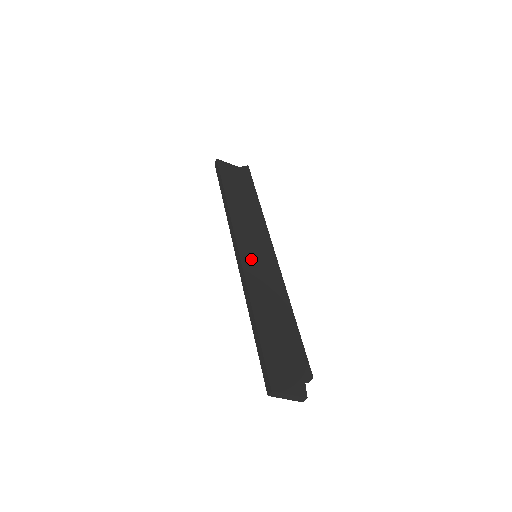
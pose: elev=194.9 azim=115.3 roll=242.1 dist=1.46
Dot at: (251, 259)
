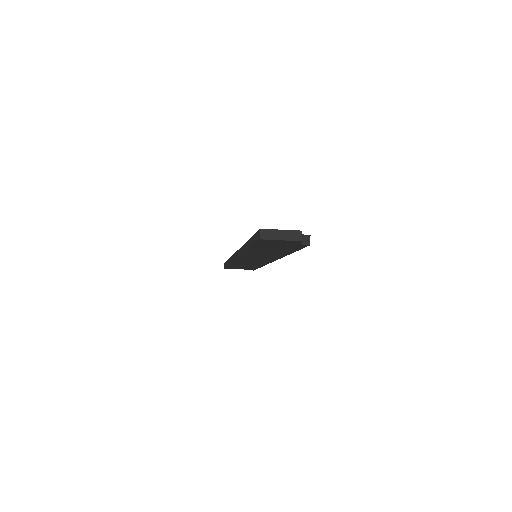
Dot at: occluded
